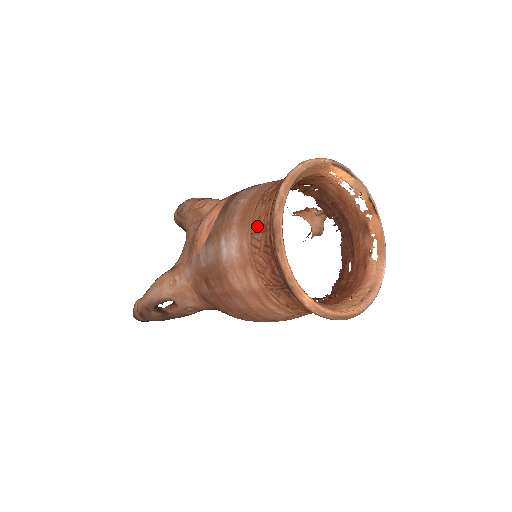
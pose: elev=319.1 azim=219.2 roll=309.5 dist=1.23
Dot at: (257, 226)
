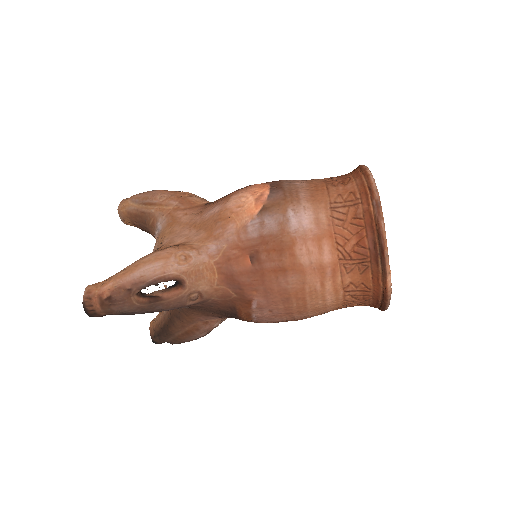
Dot at: (340, 201)
